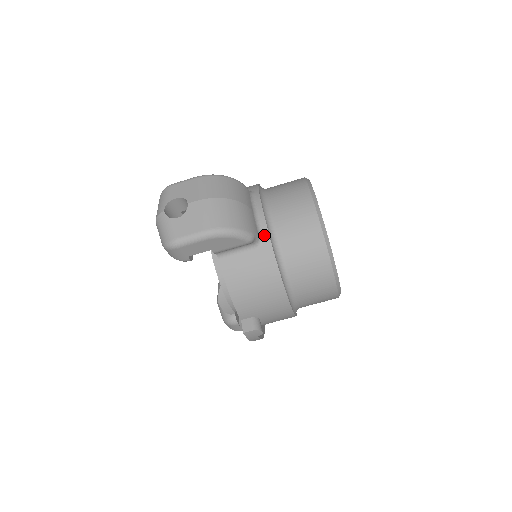
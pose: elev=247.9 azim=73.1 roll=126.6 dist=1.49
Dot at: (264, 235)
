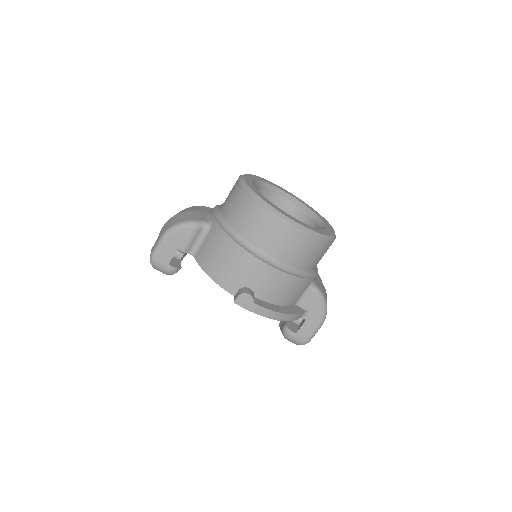
Dot at: (212, 220)
